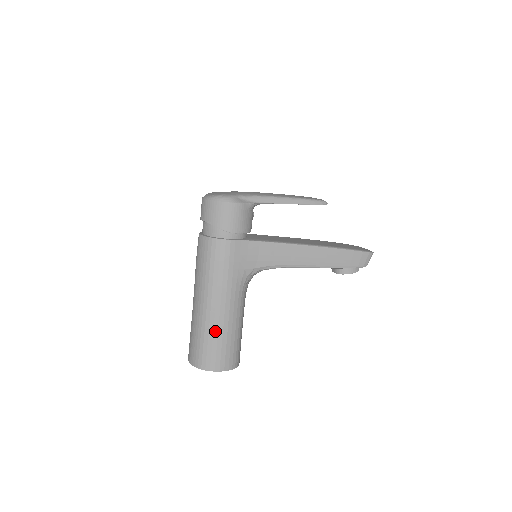
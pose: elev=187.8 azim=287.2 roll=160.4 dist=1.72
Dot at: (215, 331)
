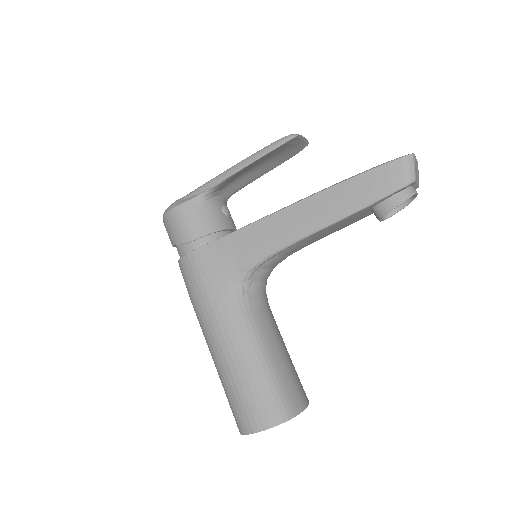
Dot at: (229, 375)
